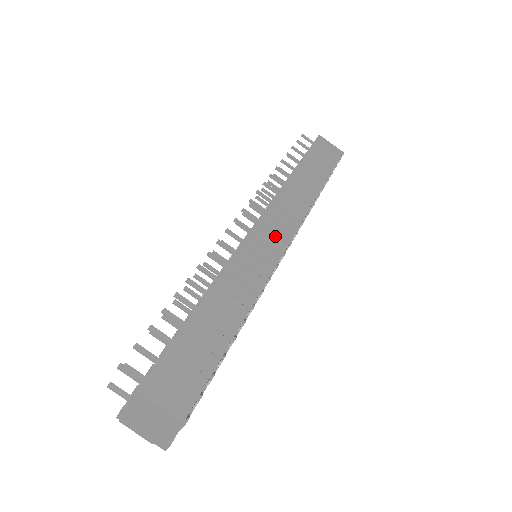
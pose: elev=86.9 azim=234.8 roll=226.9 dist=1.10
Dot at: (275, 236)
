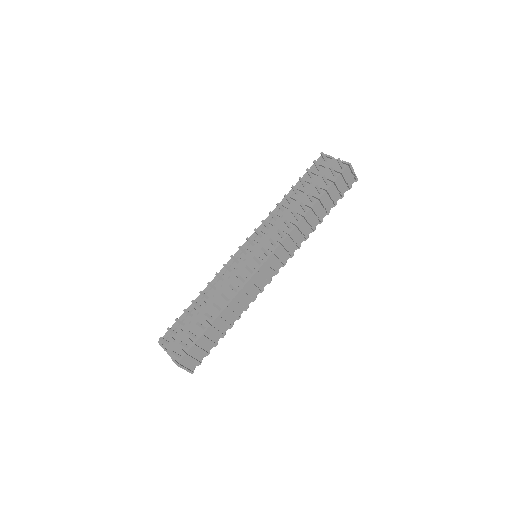
Dot at: (271, 268)
